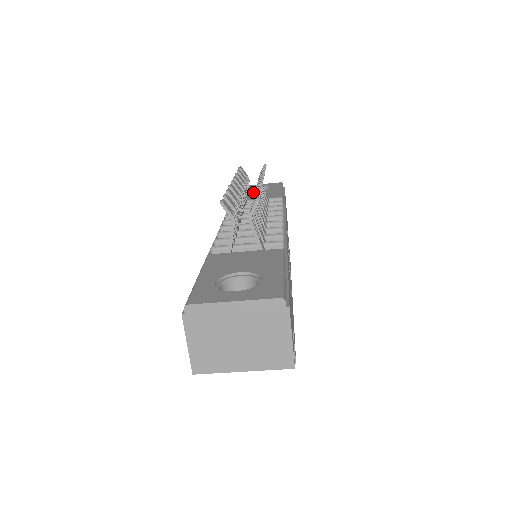
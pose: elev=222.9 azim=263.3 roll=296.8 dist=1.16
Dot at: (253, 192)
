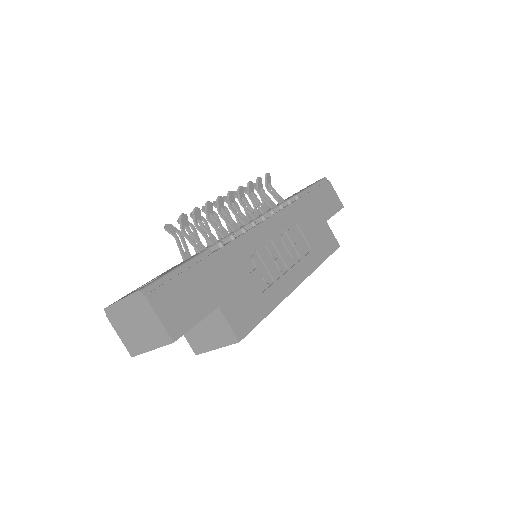
Dot at: occluded
